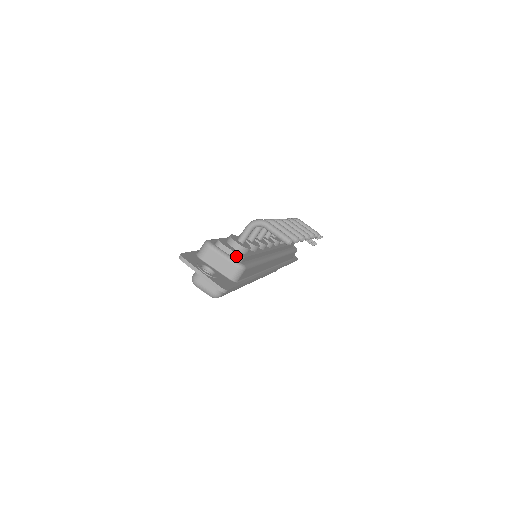
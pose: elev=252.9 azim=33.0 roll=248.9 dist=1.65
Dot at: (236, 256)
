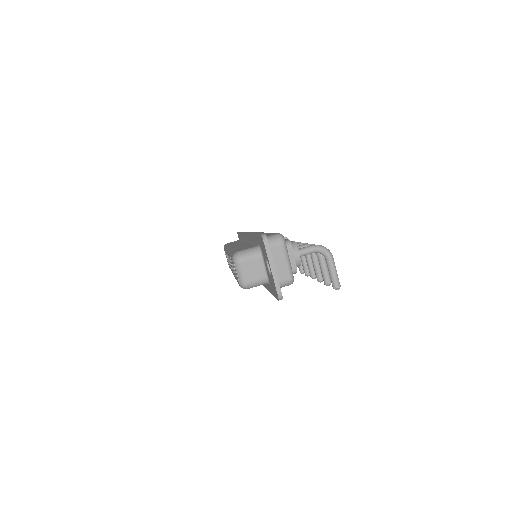
Dot at: (294, 268)
